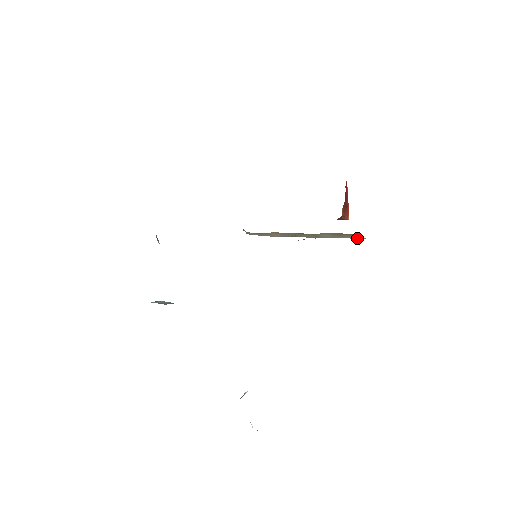
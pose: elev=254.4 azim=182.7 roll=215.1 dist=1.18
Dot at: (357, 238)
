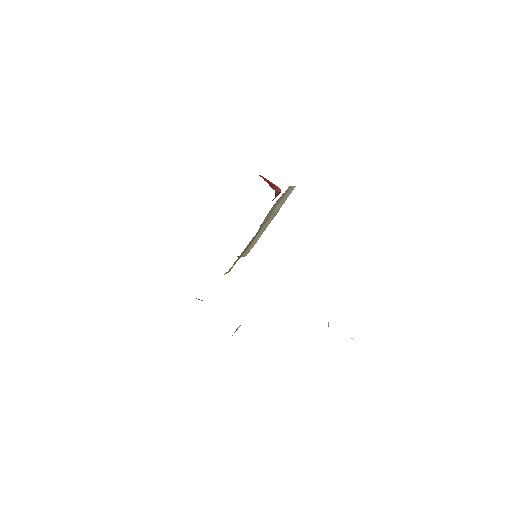
Dot at: occluded
